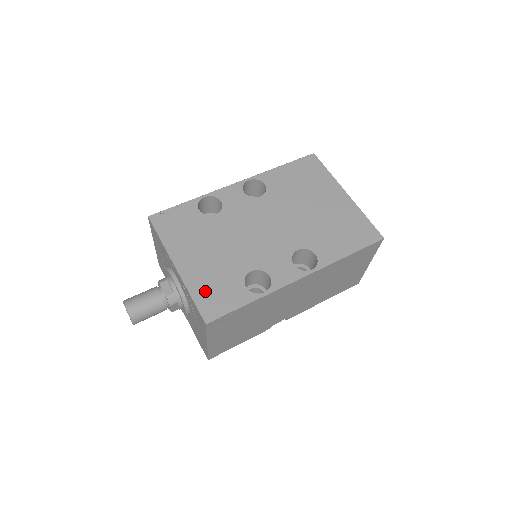
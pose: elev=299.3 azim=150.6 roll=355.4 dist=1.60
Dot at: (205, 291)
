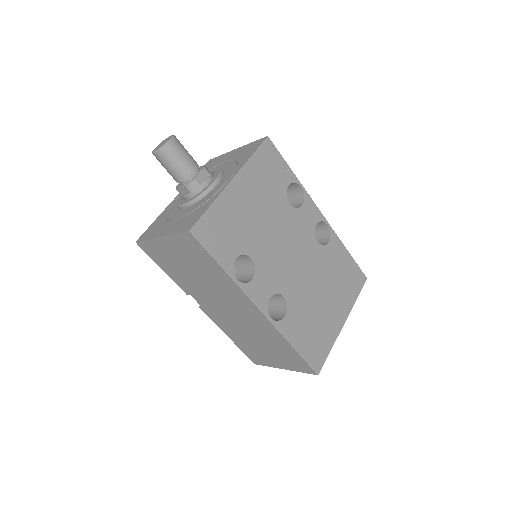
Dot at: (220, 219)
